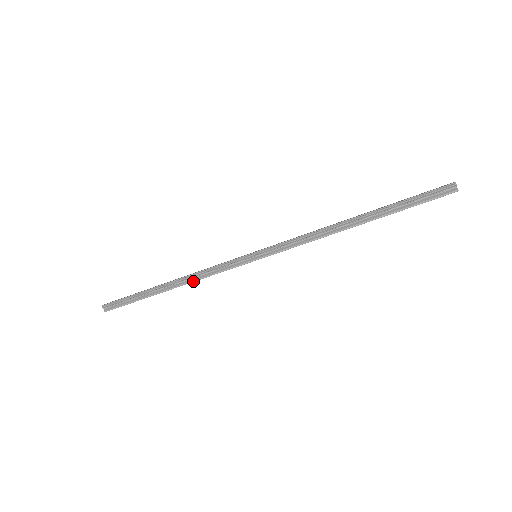
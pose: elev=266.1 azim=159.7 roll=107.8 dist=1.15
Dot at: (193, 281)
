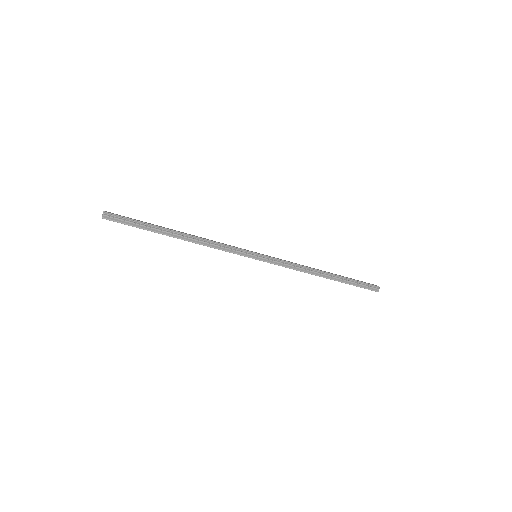
Dot at: (202, 244)
